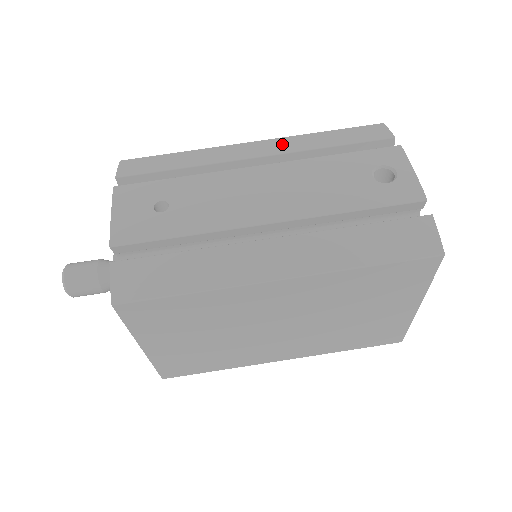
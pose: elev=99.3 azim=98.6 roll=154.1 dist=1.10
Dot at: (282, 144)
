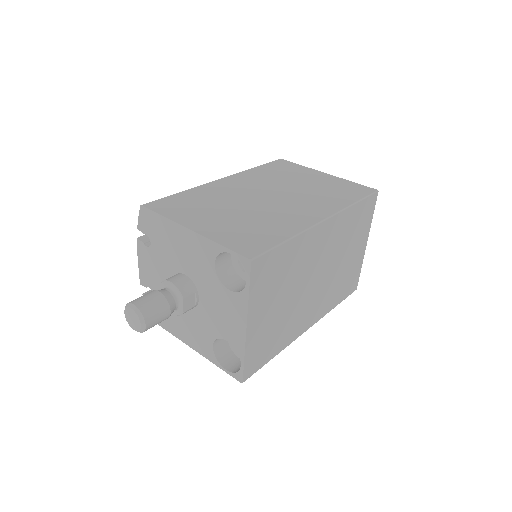
Dot at: occluded
